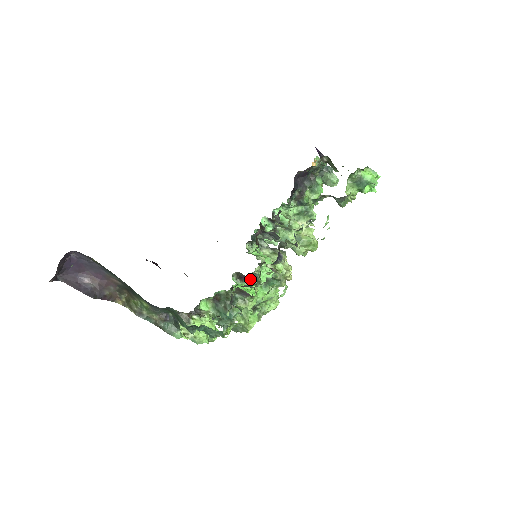
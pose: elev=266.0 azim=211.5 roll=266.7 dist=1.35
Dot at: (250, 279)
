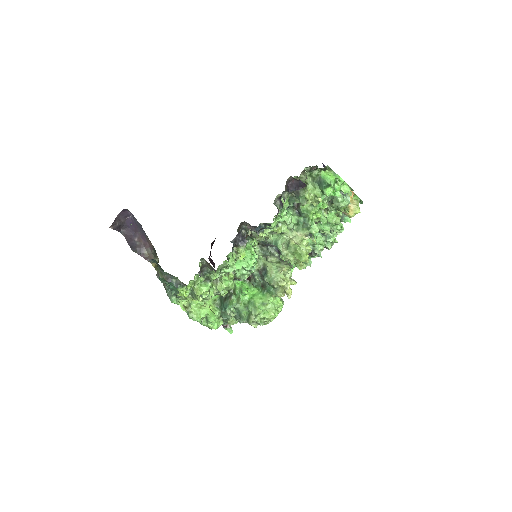
Dot at: (249, 278)
